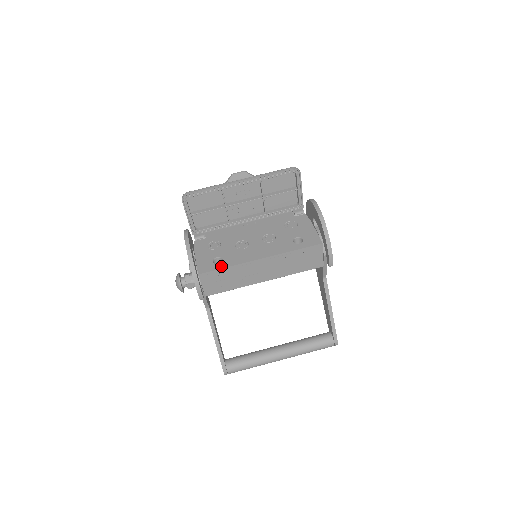
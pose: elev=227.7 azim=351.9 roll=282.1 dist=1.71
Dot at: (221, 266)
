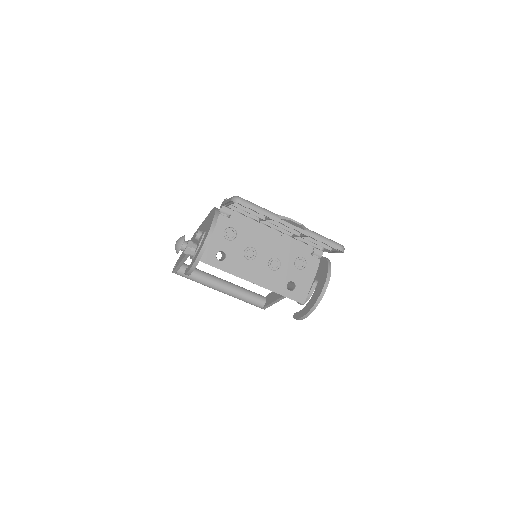
Dot at: (219, 265)
